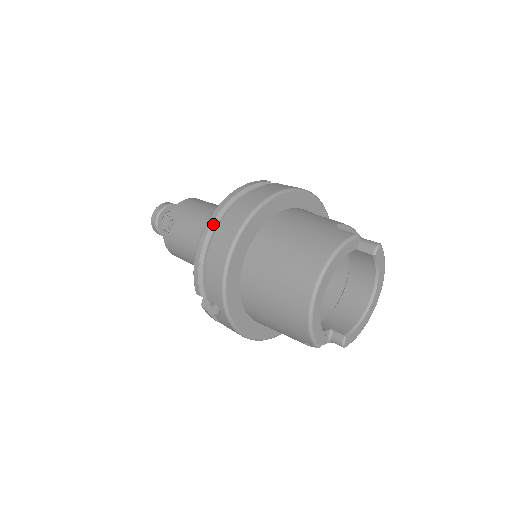
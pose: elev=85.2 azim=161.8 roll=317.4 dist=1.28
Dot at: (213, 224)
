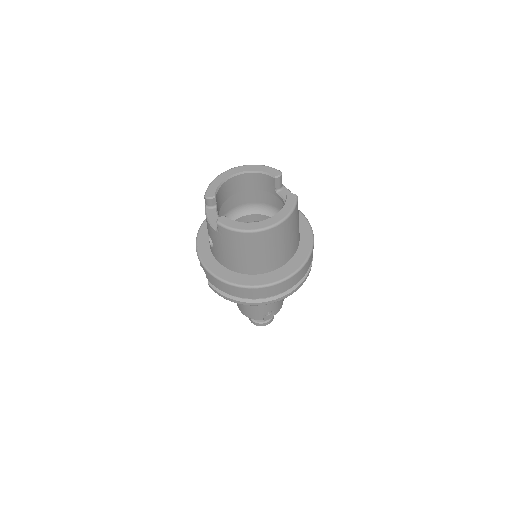
Dot at: occluded
